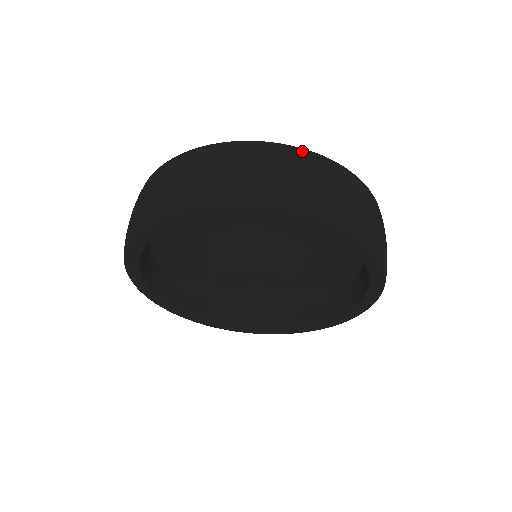
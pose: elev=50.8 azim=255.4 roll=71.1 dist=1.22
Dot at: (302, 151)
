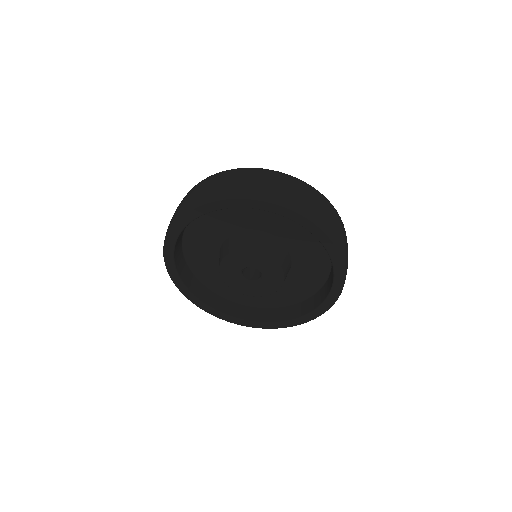
Dot at: (227, 171)
